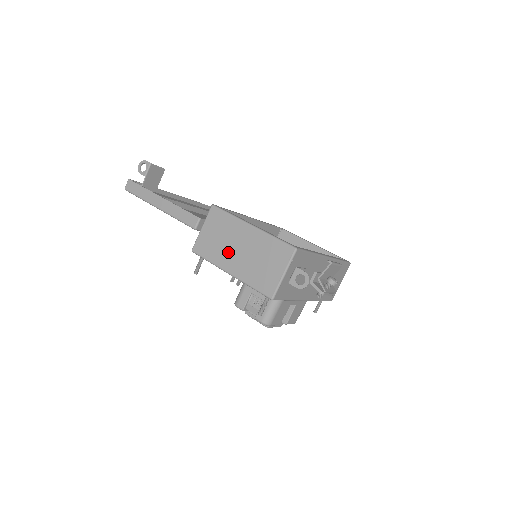
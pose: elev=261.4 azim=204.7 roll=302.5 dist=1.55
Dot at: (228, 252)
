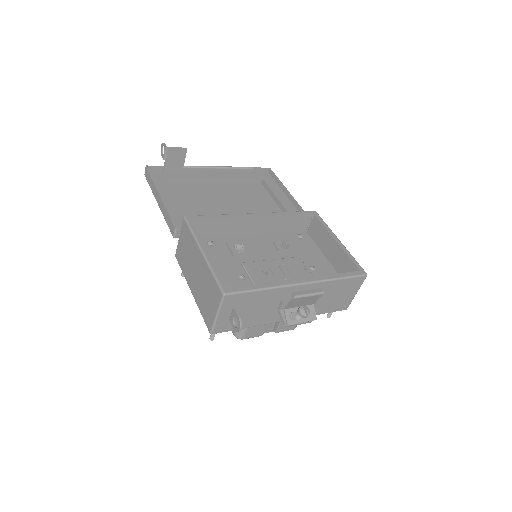
Dot at: (190, 271)
